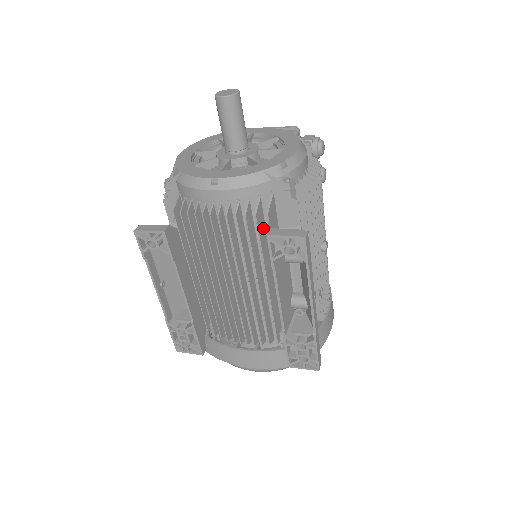
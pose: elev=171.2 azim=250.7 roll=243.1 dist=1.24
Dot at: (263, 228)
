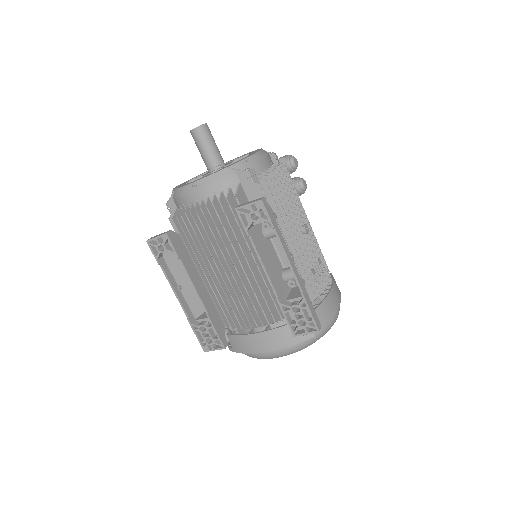
Dot at: occluded
